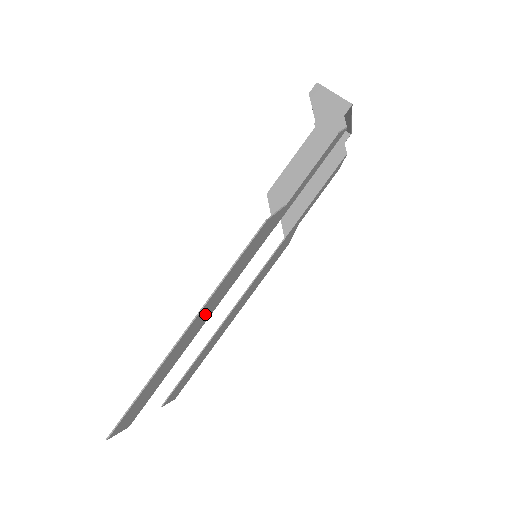
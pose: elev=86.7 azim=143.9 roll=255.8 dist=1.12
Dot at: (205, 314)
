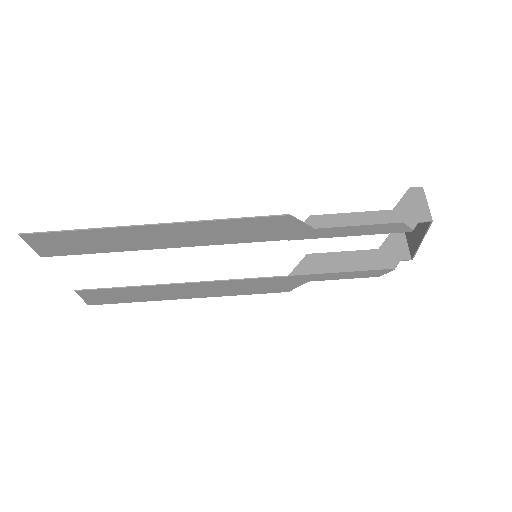
Dot at: (179, 236)
